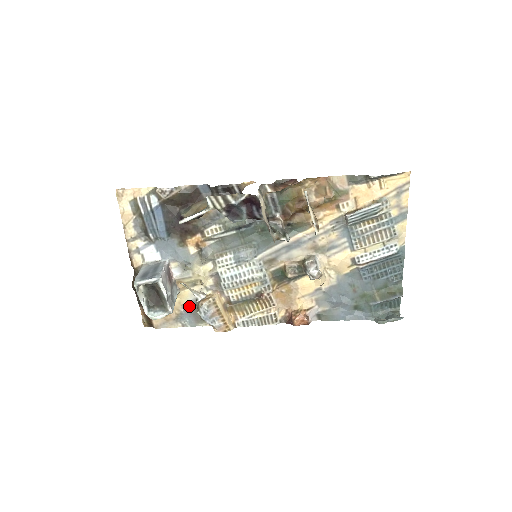
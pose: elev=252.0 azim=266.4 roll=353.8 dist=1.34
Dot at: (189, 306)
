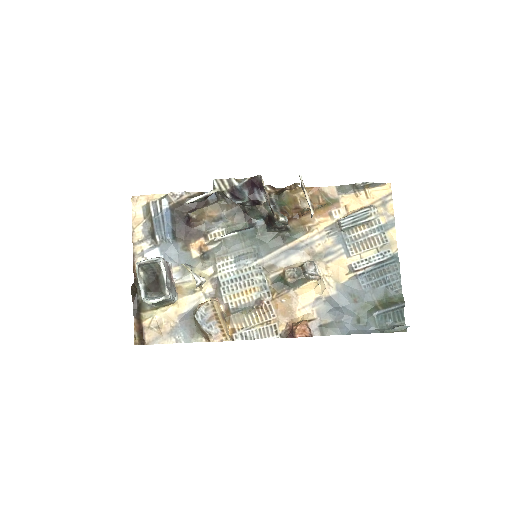
Dot at: (186, 316)
